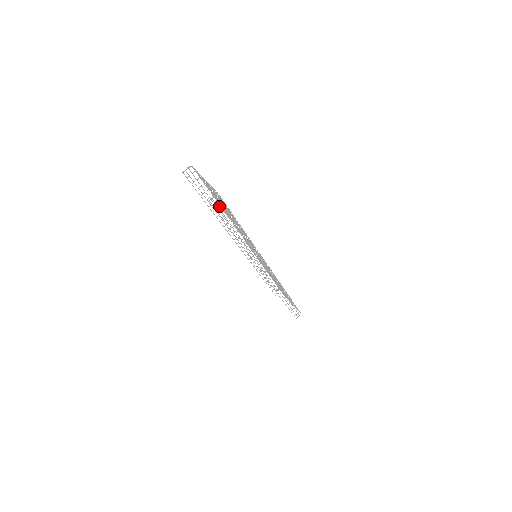
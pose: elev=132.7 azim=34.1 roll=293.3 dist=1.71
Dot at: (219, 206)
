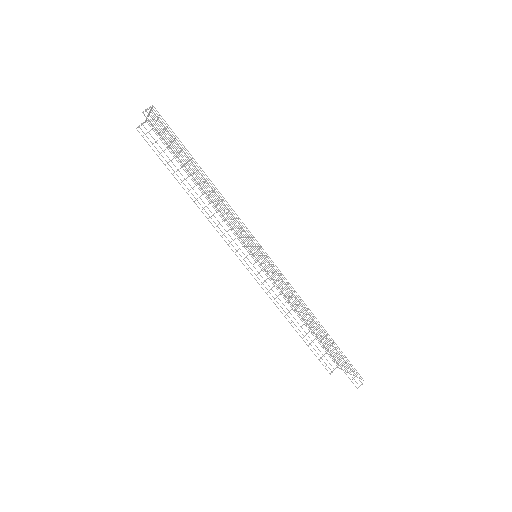
Dot at: (194, 186)
